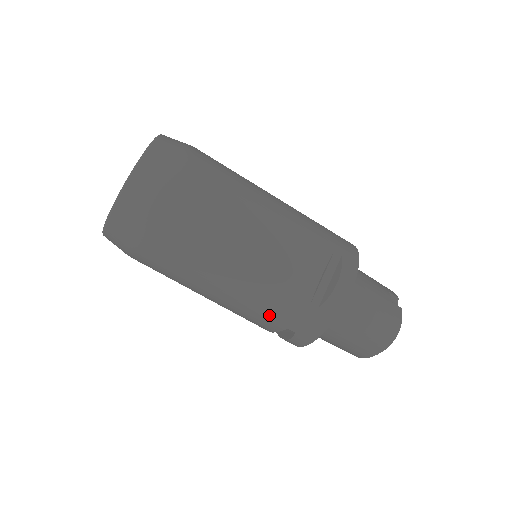
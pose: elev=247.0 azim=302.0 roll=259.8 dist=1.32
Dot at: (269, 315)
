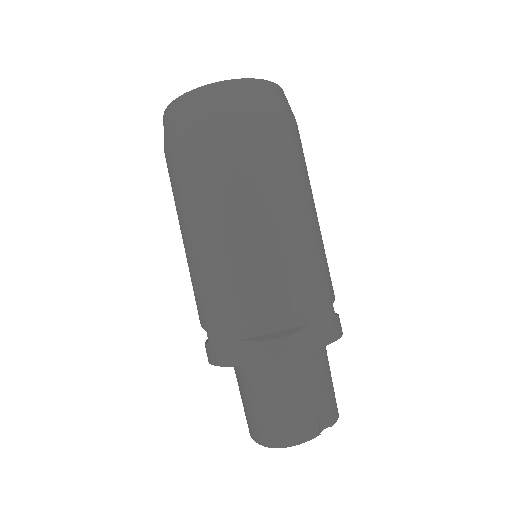
Dot at: (203, 303)
